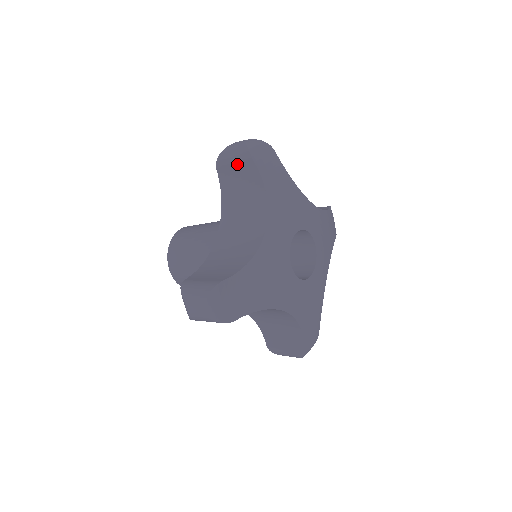
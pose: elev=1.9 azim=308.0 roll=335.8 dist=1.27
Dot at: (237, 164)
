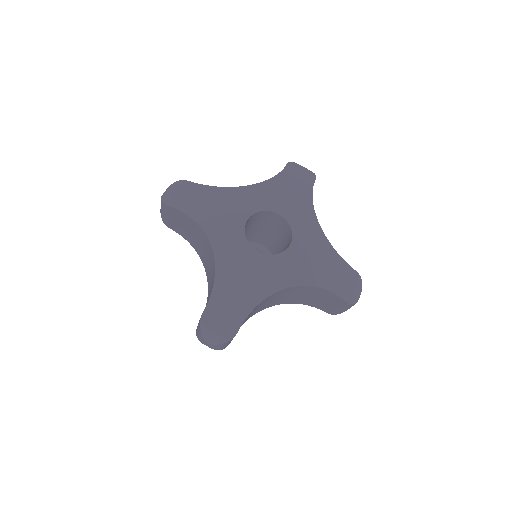
Dot at: occluded
